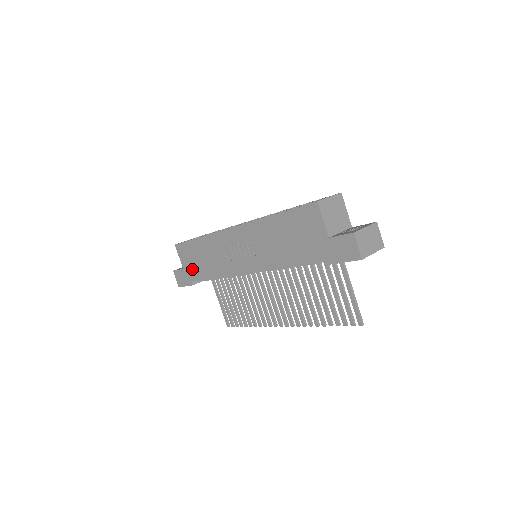
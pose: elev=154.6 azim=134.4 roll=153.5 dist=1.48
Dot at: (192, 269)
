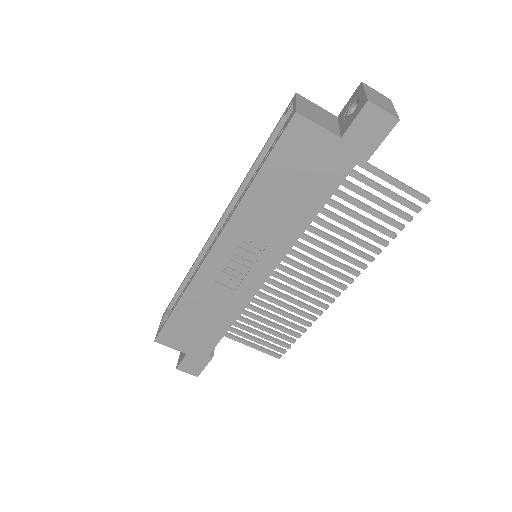
Dot at: (198, 343)
